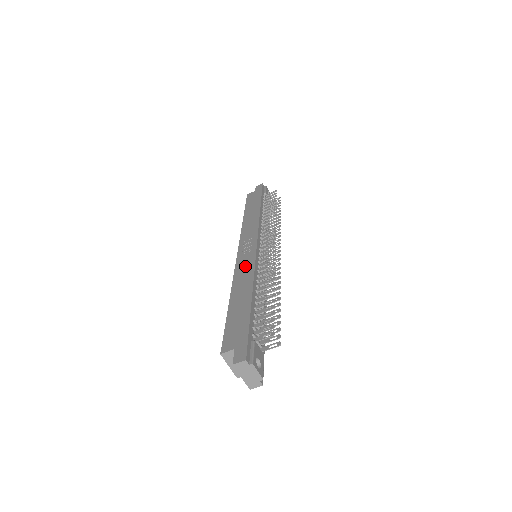
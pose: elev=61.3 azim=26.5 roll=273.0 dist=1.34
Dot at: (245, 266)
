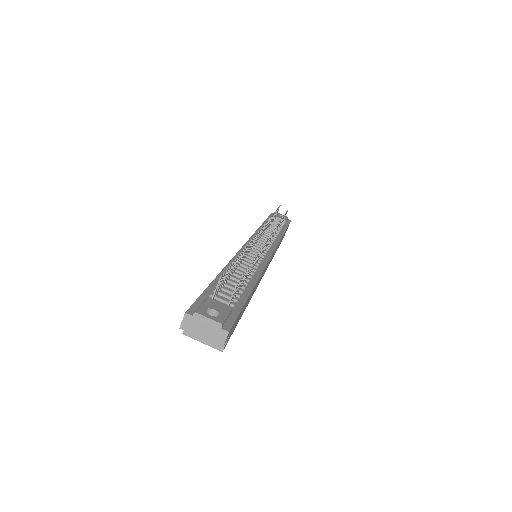
Dot at: occluded
